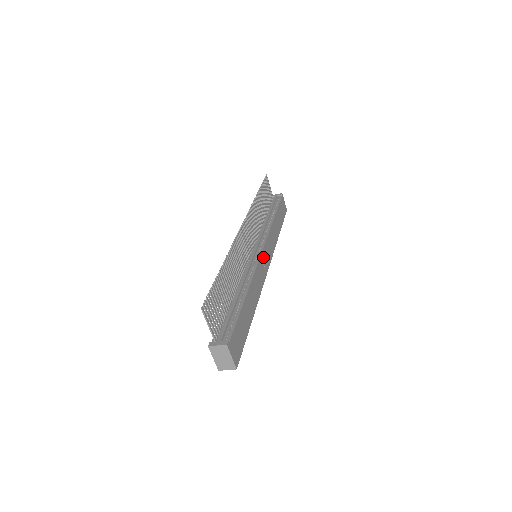
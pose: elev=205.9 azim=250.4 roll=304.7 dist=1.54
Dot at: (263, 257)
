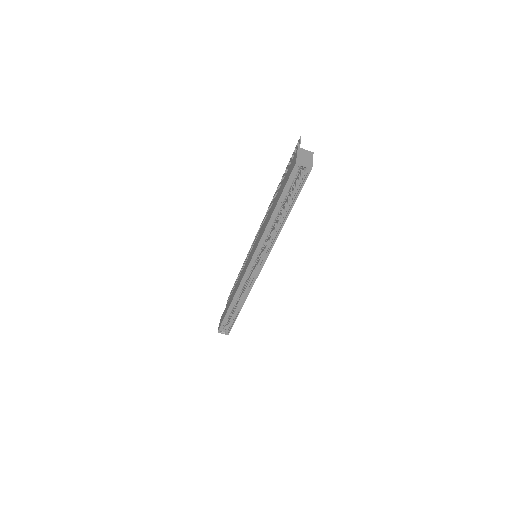
Dot at: occluded
